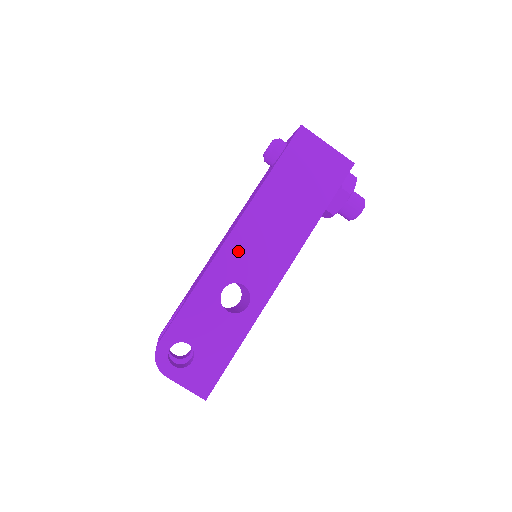
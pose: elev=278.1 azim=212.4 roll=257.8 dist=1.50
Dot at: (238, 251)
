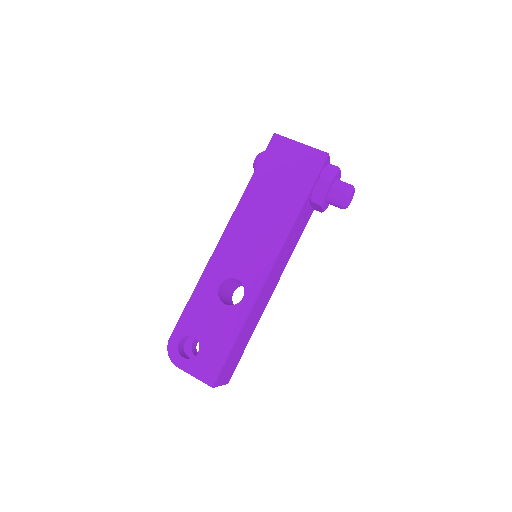
Dot at: (230, 250)
